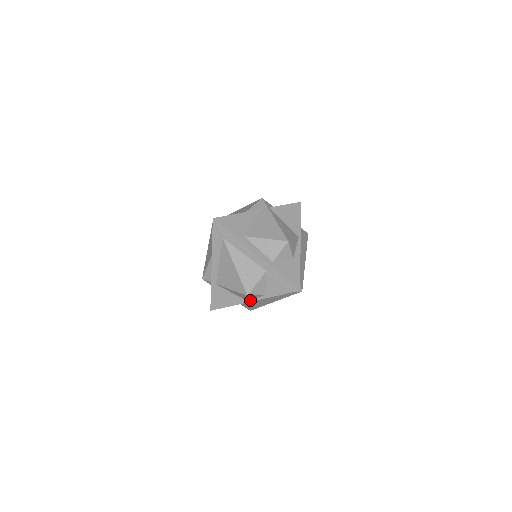
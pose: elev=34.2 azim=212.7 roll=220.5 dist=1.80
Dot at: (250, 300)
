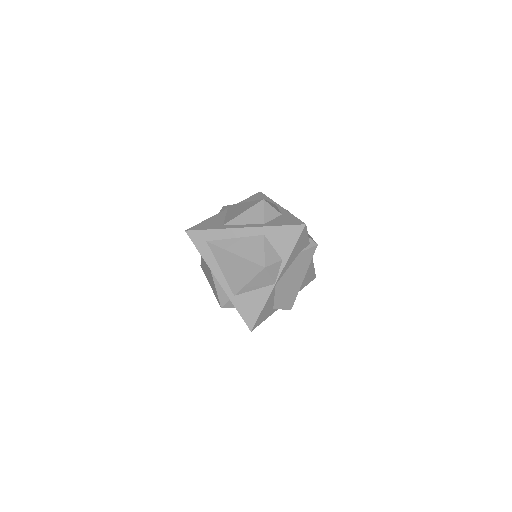
Dot at: (274, 280)
